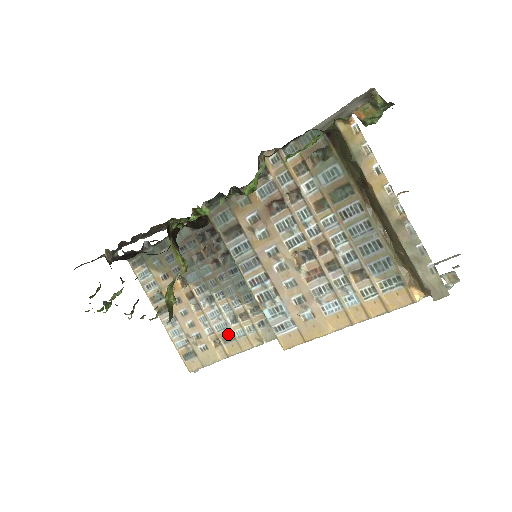
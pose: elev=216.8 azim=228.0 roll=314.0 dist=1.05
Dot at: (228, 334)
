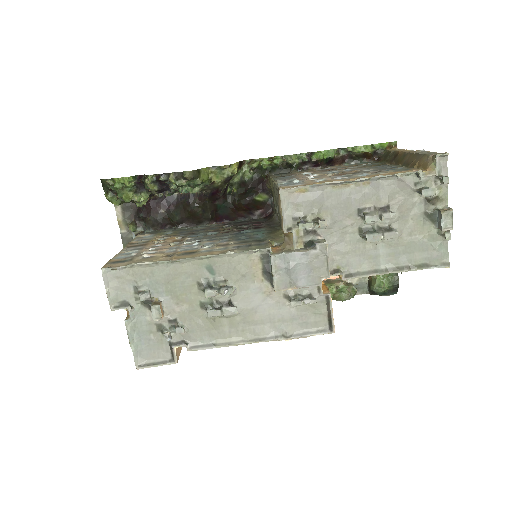
Dot at: (191, 252)
